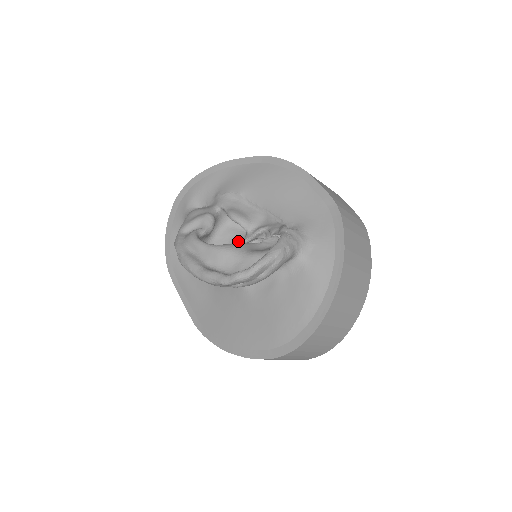
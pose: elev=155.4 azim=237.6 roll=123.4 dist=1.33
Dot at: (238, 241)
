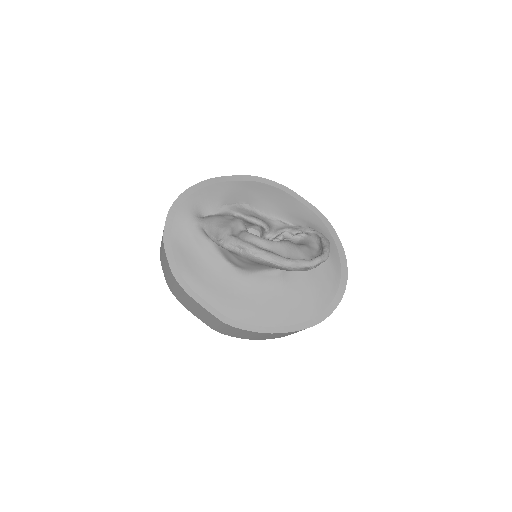
Dot at: occluded
